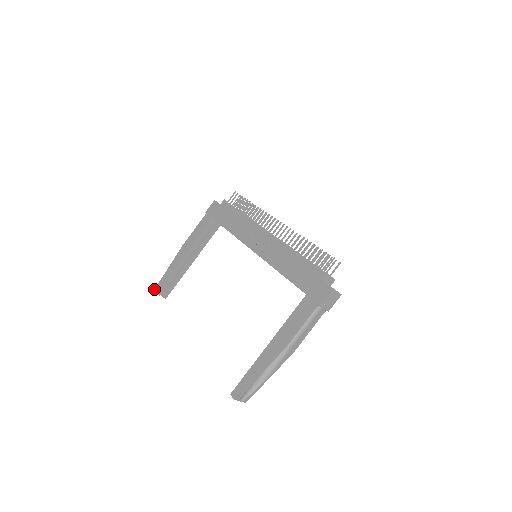
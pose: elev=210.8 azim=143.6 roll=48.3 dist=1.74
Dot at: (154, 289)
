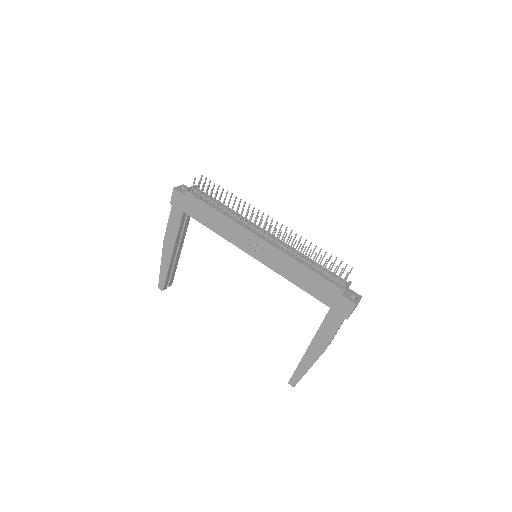
Dot at: (158, 286)
